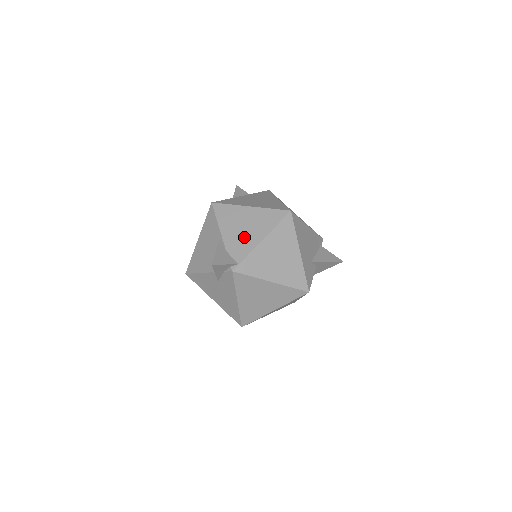
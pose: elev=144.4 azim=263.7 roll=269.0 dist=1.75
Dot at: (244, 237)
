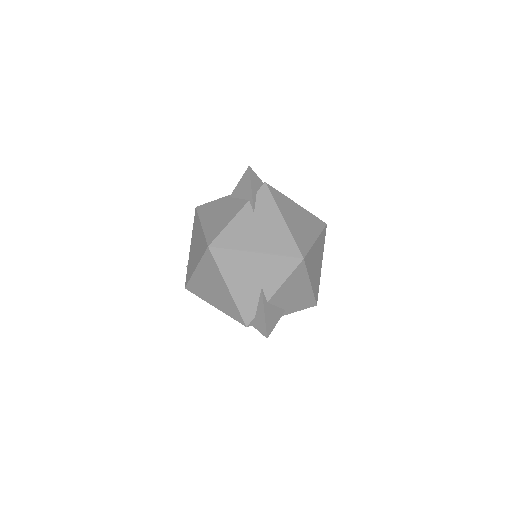
Dot at: occluded
